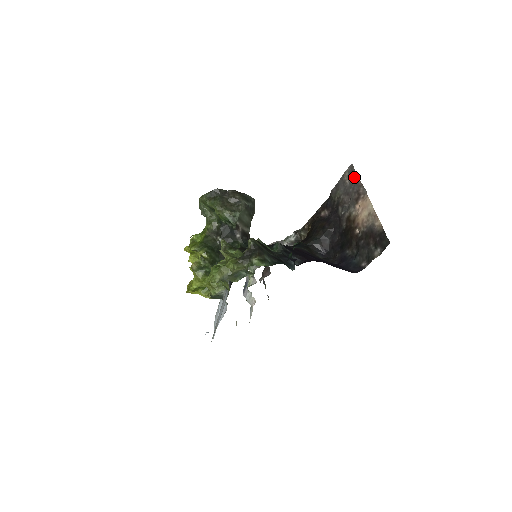
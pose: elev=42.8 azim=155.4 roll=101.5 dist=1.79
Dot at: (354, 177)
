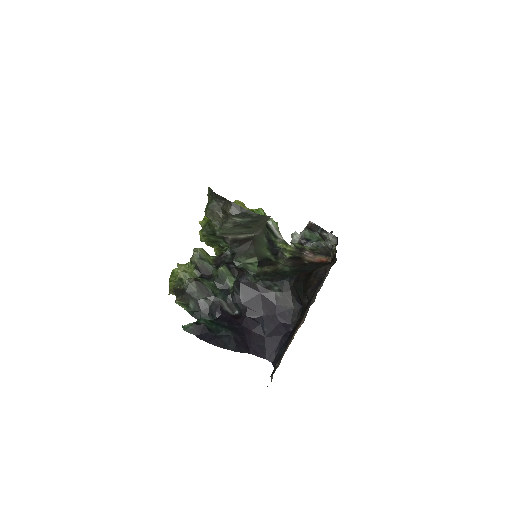
Dot at: (318, 291)
